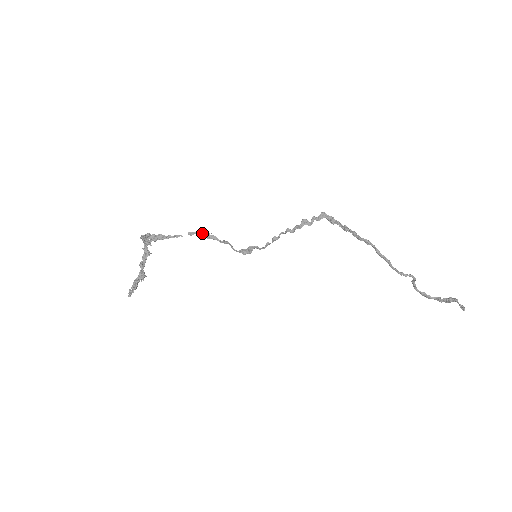
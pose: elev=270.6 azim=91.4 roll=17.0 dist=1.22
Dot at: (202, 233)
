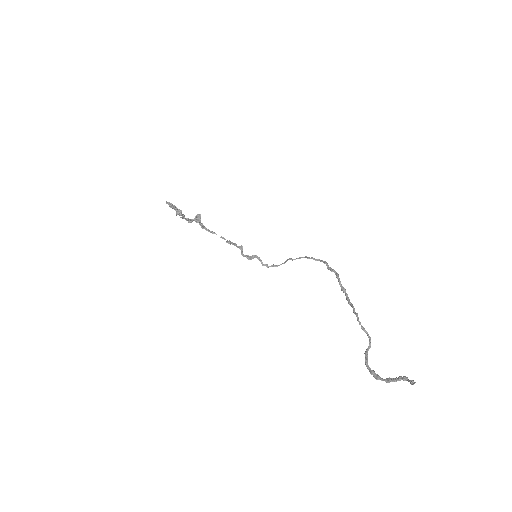
Dot at: (230, 241)
